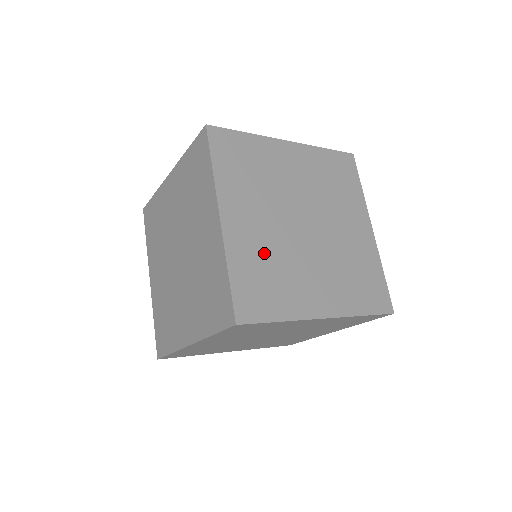
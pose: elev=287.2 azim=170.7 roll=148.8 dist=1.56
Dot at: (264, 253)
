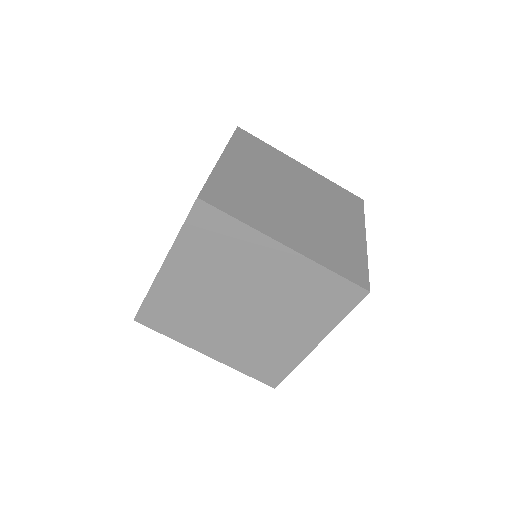
Dot at: (317, 239)
